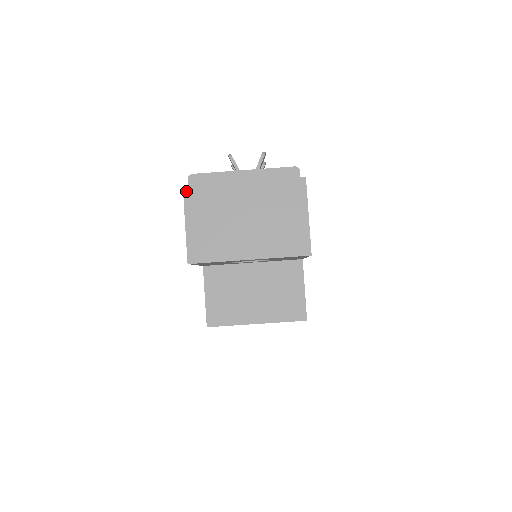
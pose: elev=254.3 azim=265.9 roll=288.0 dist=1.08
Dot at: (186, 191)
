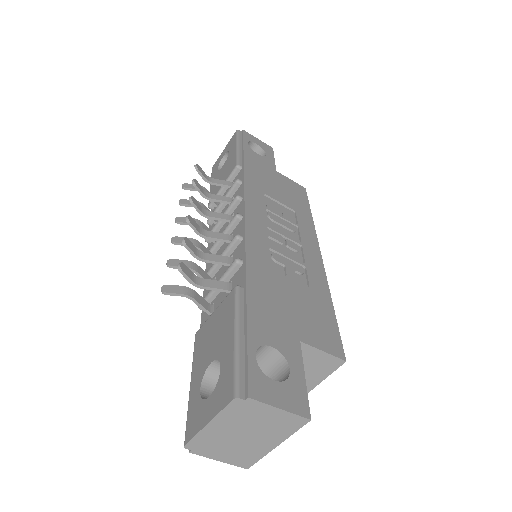
Dot at: (195, 453)
